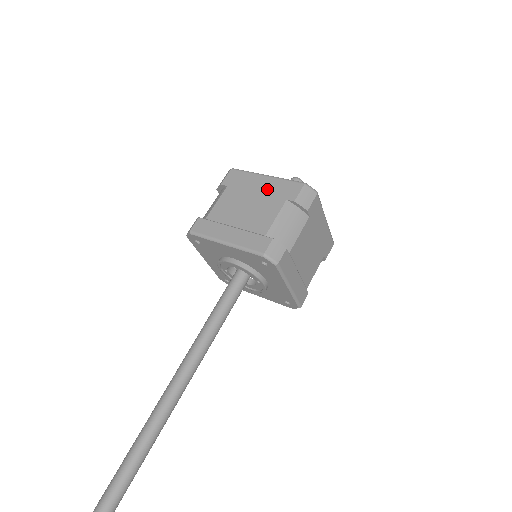
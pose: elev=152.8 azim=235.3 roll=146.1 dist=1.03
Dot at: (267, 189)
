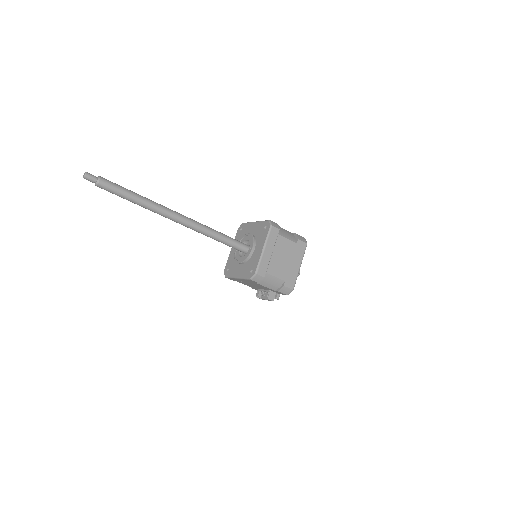
Dot at: occluded
